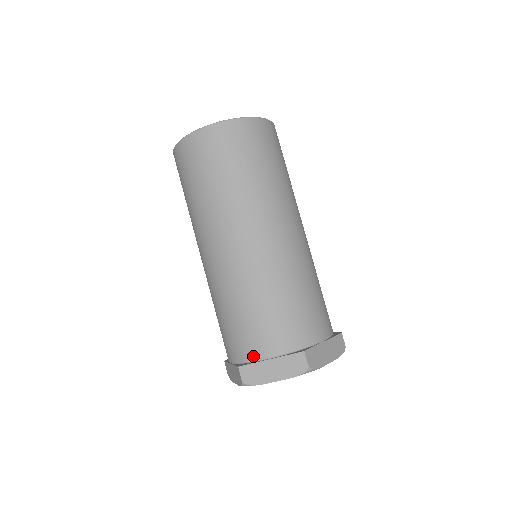
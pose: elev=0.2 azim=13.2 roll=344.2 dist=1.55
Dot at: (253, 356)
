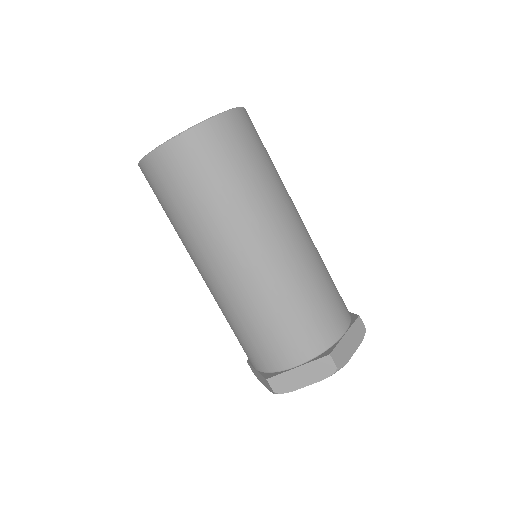
Dot at: (333, 338)
